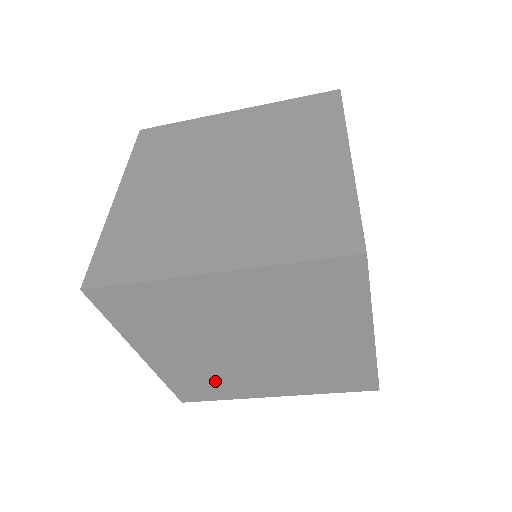
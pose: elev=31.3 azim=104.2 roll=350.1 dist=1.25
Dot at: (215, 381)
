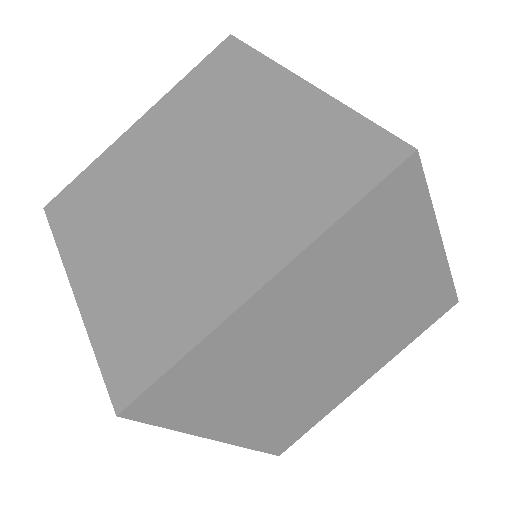
Dot at: (304, 409)
